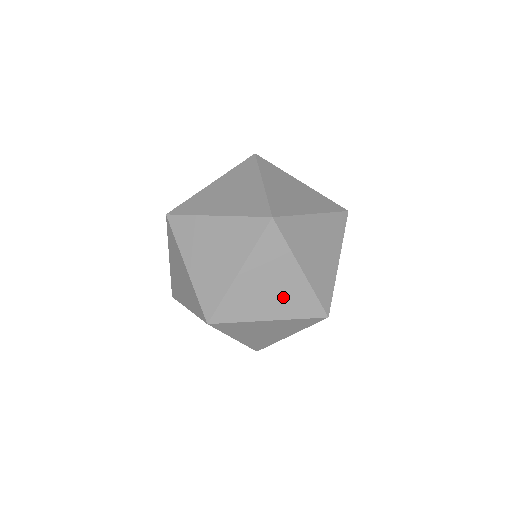
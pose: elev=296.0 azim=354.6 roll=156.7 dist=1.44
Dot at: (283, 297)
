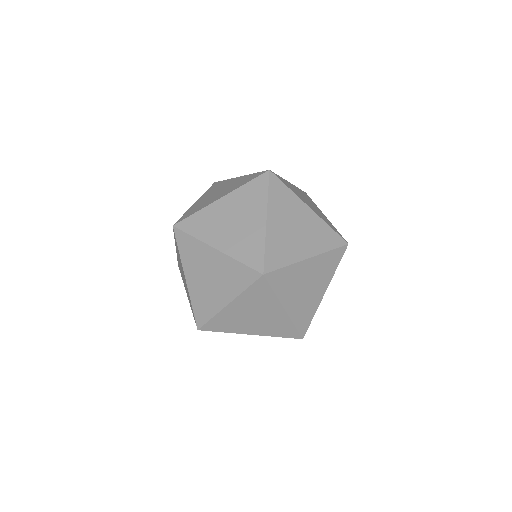
Dot at: occluded
